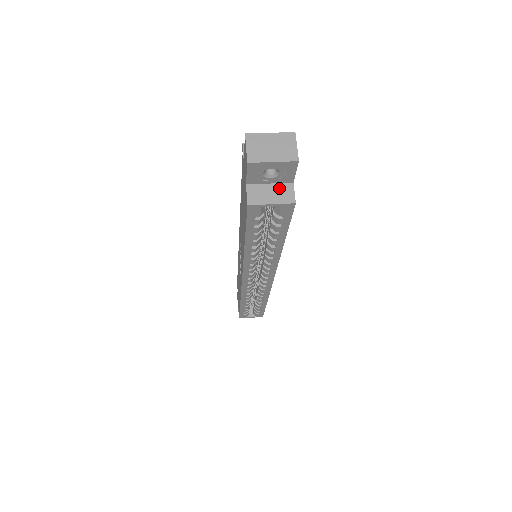
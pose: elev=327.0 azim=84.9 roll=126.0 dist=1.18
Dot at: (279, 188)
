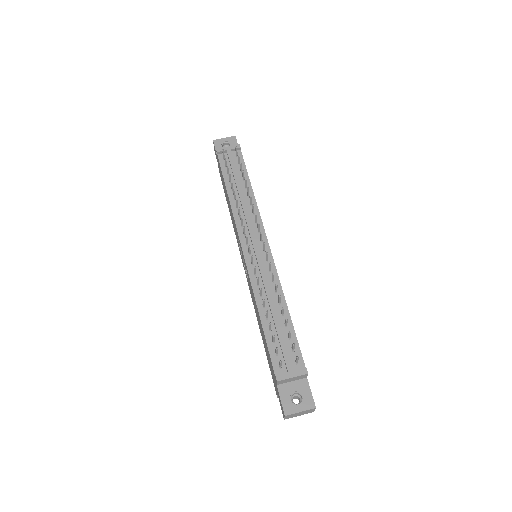
Dot at: occluded
